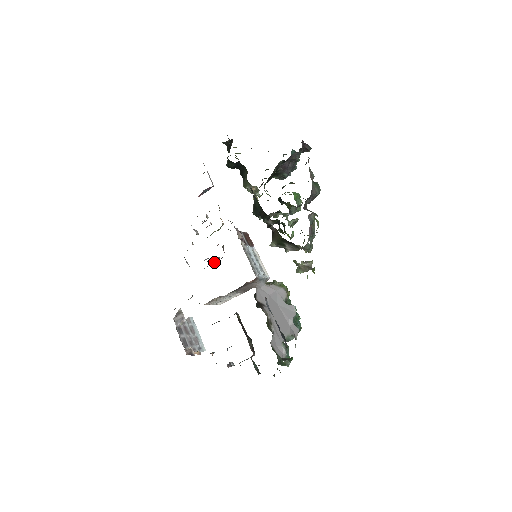
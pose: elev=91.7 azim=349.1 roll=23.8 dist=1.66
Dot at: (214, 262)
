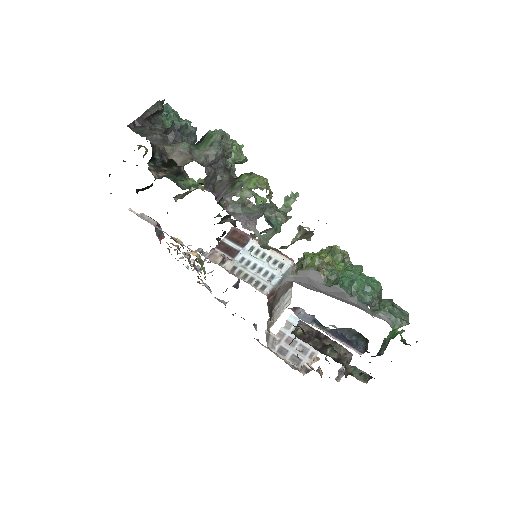
Dot at: (239, 281)
